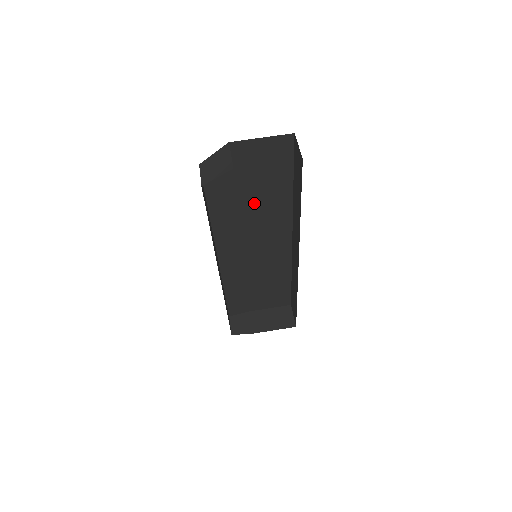
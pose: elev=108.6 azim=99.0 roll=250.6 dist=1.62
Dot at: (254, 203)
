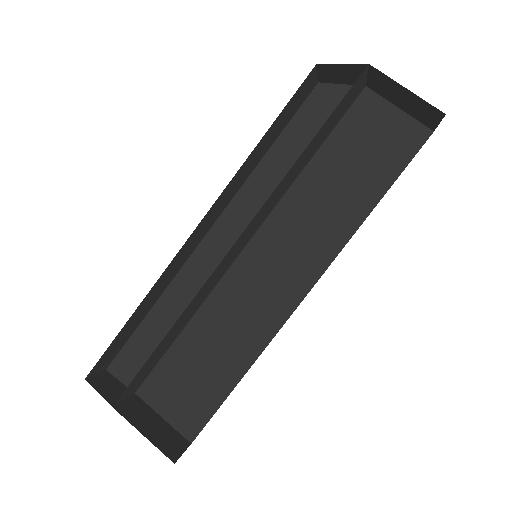
Dot at: (318, 190)
